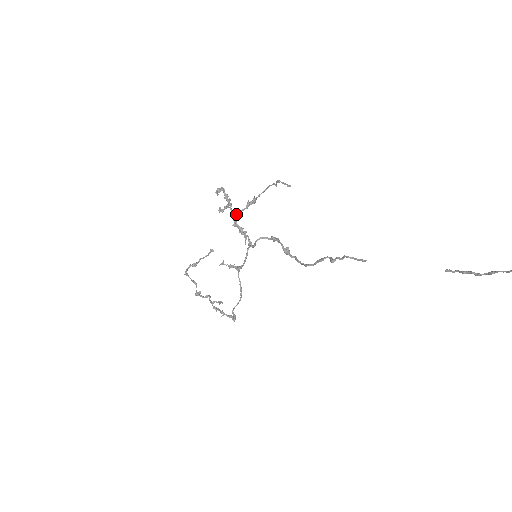
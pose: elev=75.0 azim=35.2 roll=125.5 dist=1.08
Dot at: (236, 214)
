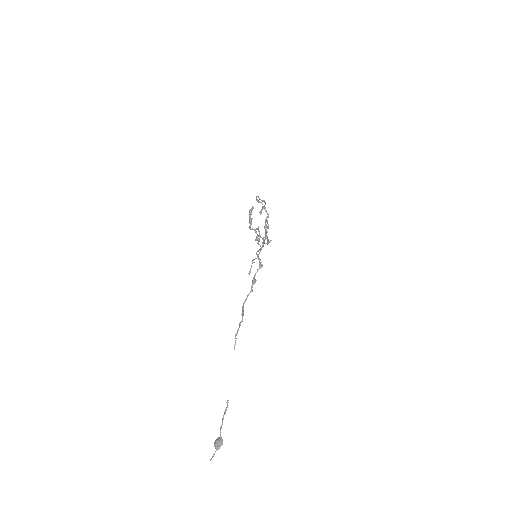
Dot at: (255, 230)
